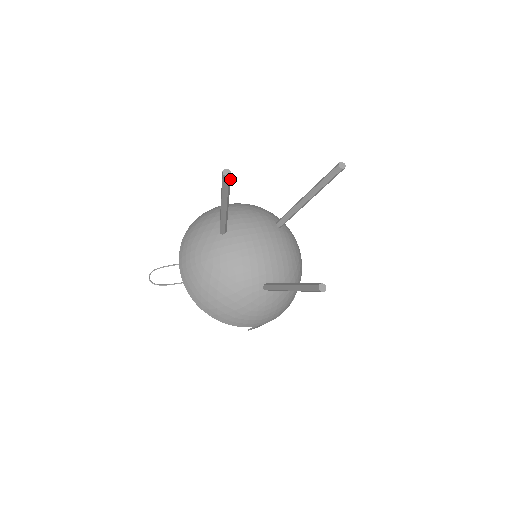
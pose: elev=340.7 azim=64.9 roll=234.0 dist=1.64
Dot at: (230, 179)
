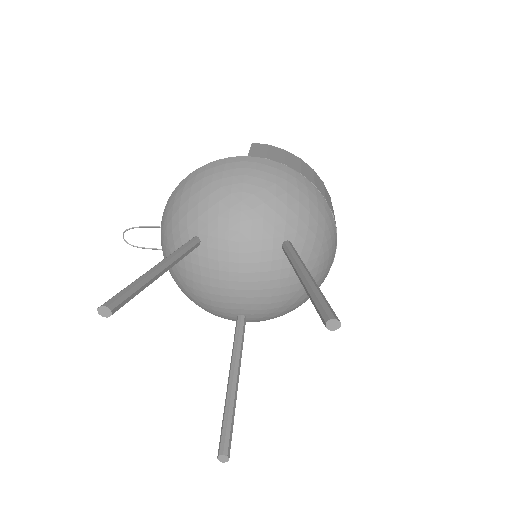
Dot at: (119, 308)
